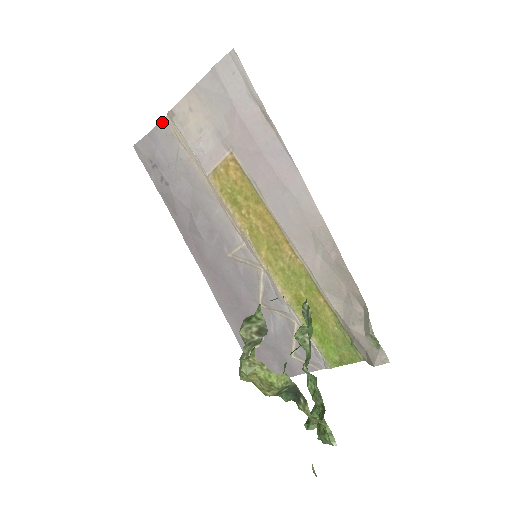
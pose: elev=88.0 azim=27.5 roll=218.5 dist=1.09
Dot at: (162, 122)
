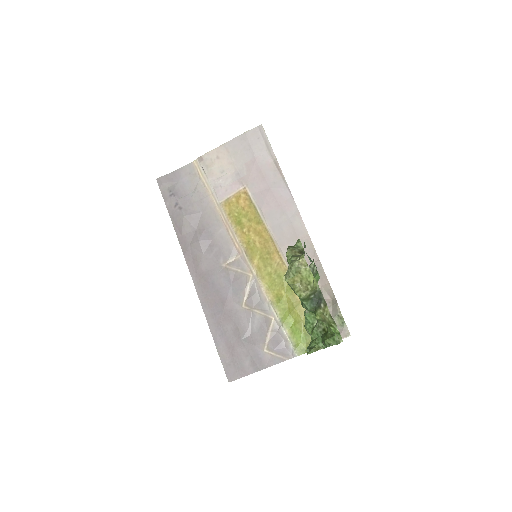
Dot at: (189, 165)
